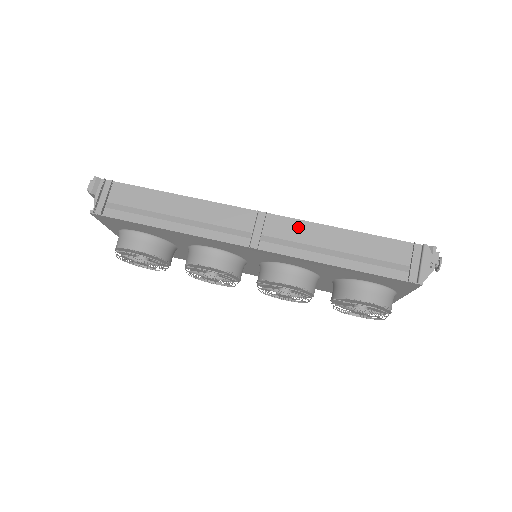
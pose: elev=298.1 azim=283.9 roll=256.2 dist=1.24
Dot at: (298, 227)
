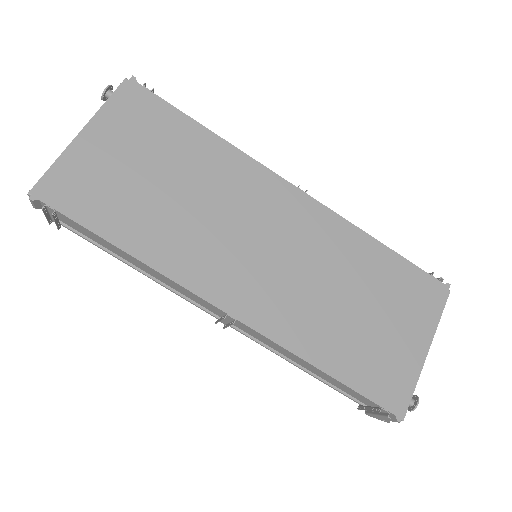
Dot at: (268, 341)
